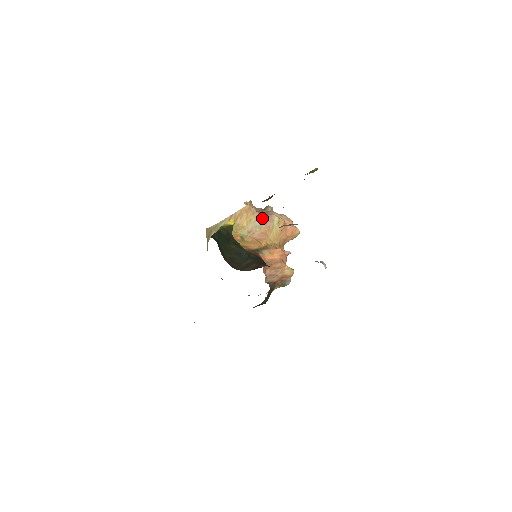
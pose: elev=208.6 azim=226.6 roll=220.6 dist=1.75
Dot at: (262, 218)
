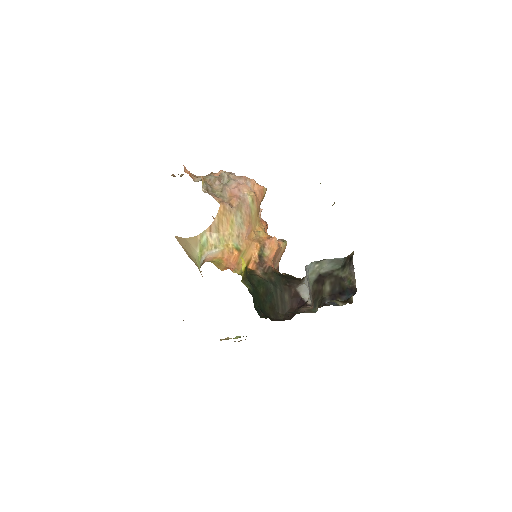
Dot at: (240, 210)
